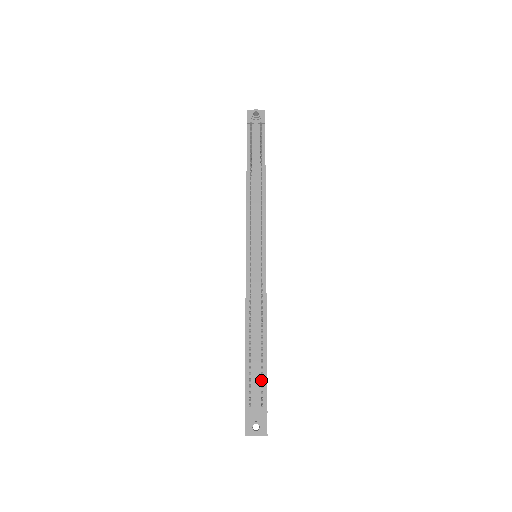
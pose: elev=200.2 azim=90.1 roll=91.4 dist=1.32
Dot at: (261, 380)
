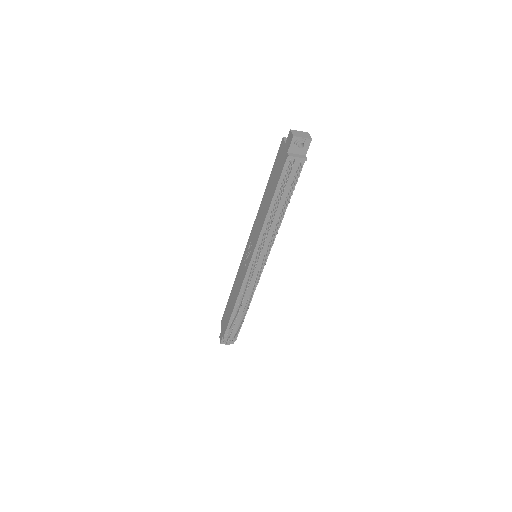
Dot at: (238, 327)
